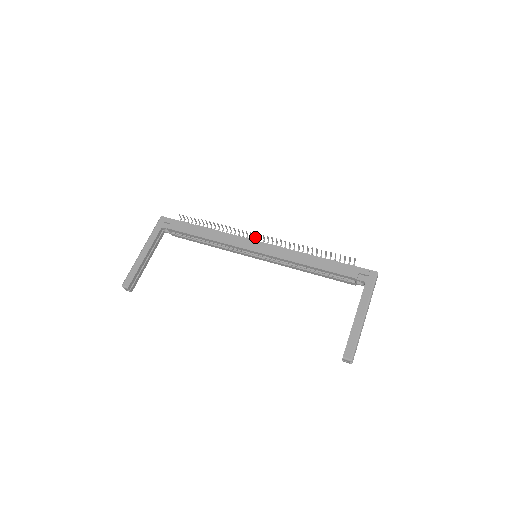
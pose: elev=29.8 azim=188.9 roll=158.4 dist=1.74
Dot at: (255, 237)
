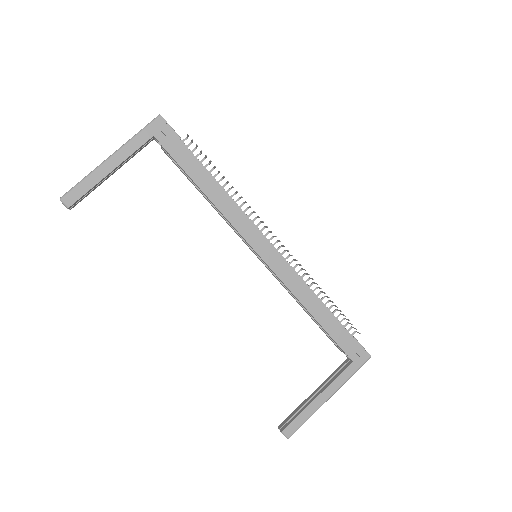
Dot at: (269, 231)
